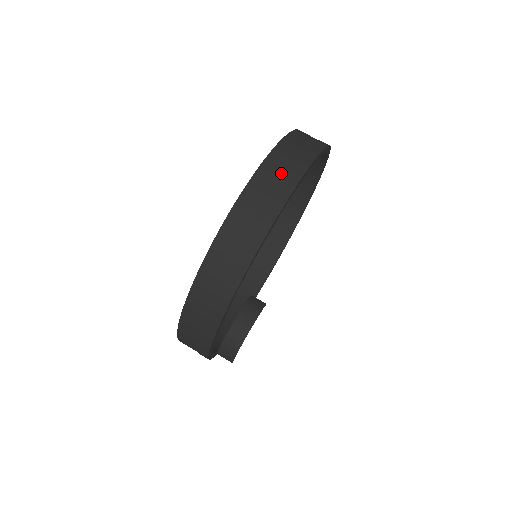
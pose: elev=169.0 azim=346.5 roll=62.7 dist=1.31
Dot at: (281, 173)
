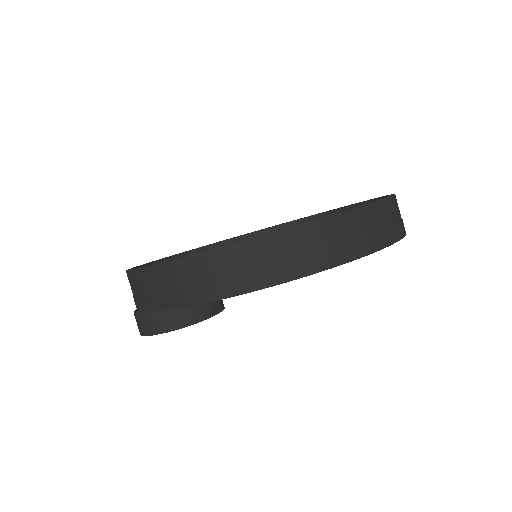
Dot at: occluded
